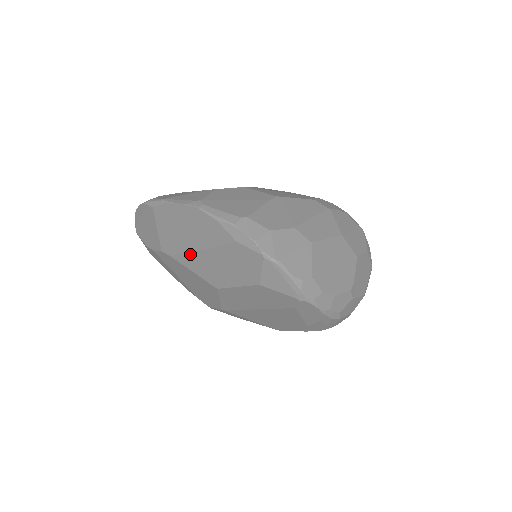
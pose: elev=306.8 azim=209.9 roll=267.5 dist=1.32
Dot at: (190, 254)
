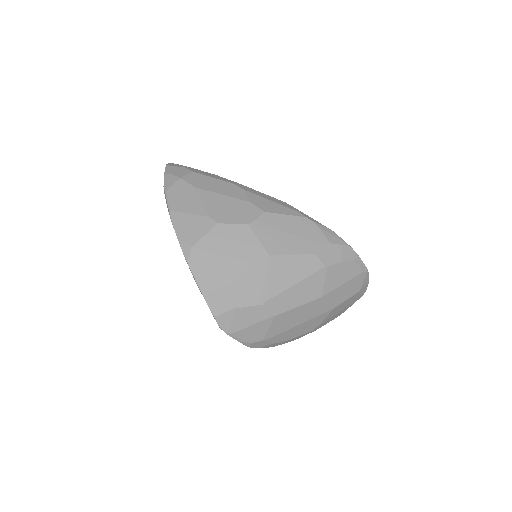
Dot at: occluded
